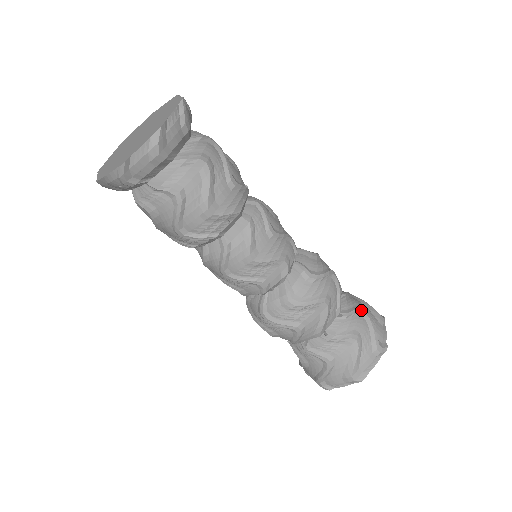
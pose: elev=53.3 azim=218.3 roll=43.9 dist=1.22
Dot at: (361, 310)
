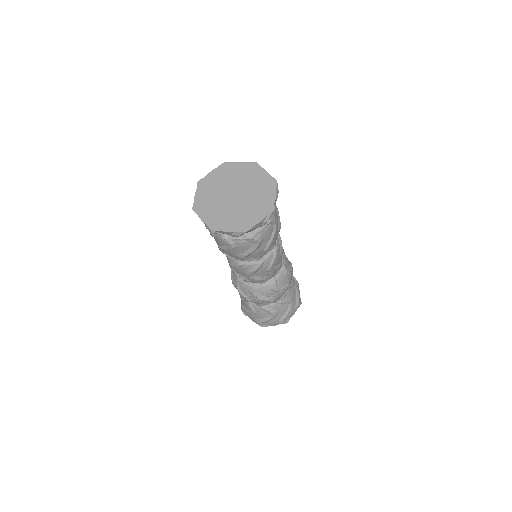
Dot at: (290, 302)
